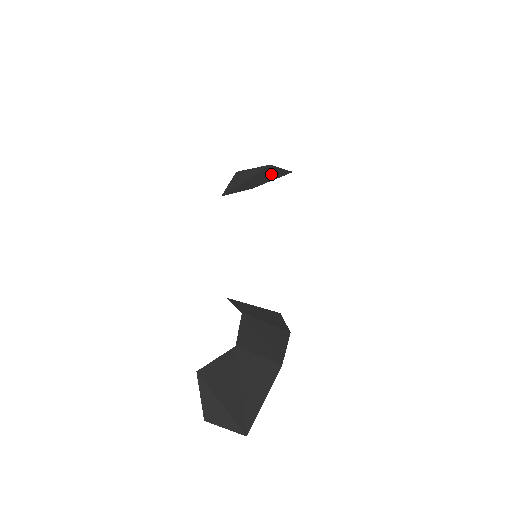
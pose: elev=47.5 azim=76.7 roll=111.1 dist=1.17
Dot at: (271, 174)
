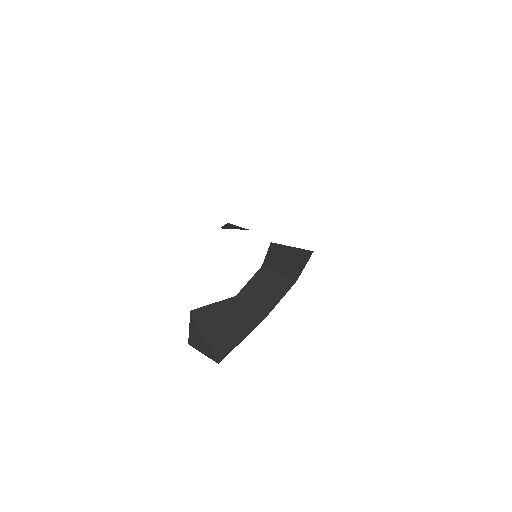
Dot at: occluded
